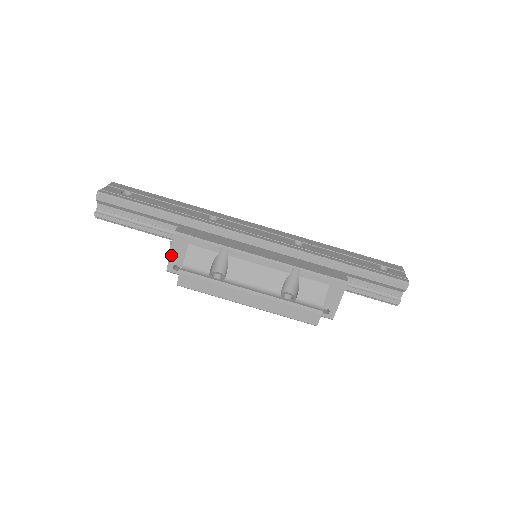
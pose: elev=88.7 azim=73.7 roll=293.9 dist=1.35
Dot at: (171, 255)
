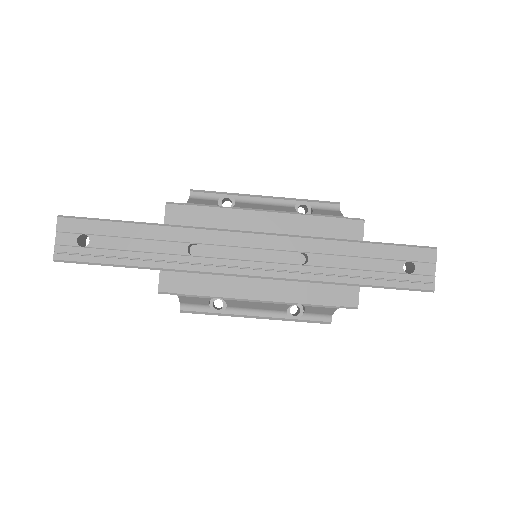
Dot at: occluded
